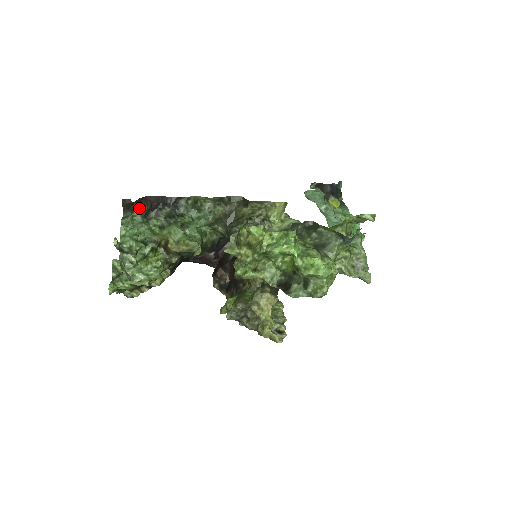
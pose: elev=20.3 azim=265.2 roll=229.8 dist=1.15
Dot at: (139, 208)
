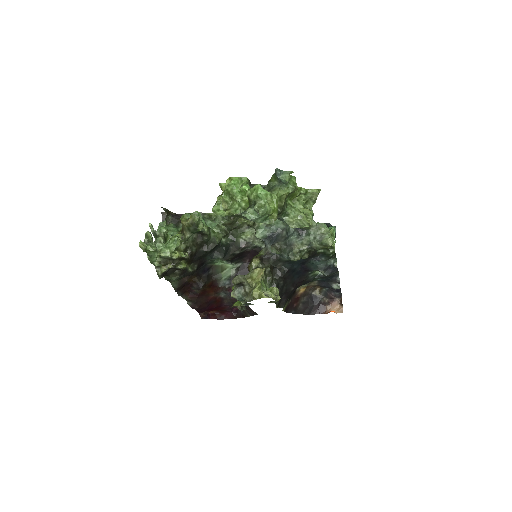
Dot at: (172, 220)
